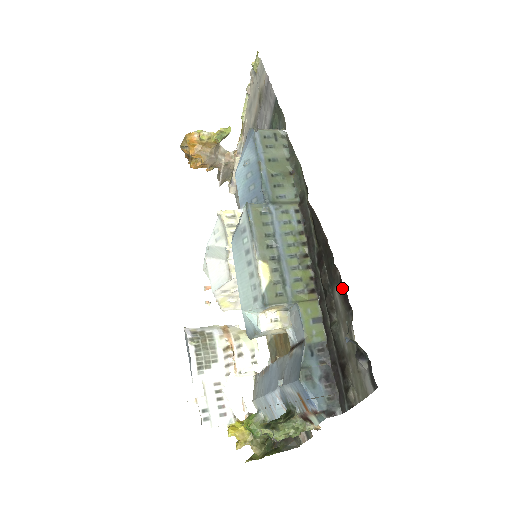
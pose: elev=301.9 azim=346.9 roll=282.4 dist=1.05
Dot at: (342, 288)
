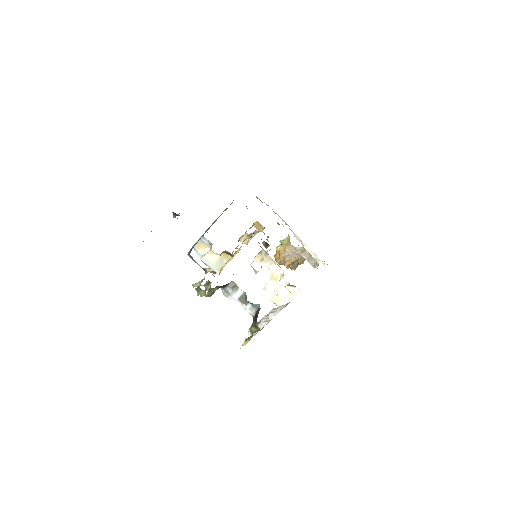
Dot at: occluded
